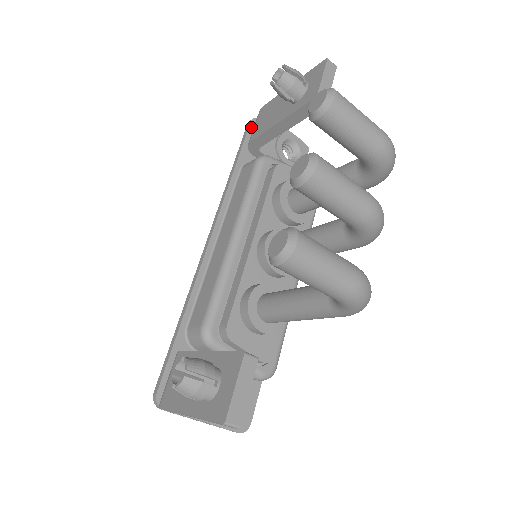
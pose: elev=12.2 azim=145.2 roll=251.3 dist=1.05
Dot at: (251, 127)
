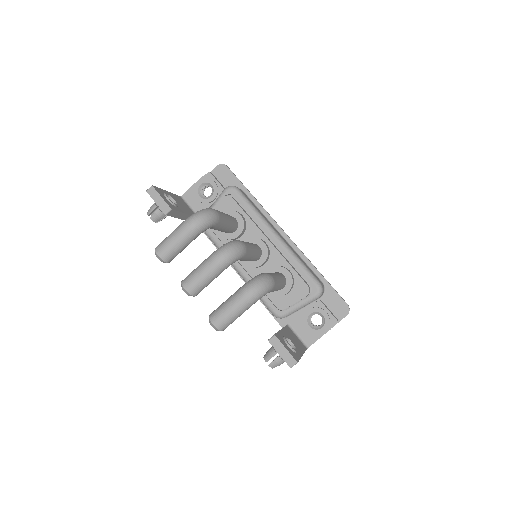
Dot at: occluded
